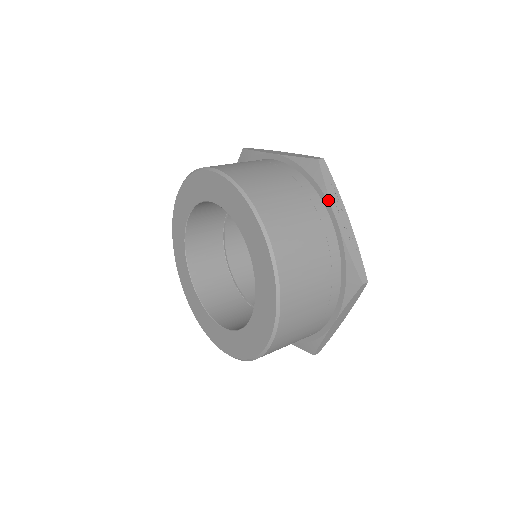
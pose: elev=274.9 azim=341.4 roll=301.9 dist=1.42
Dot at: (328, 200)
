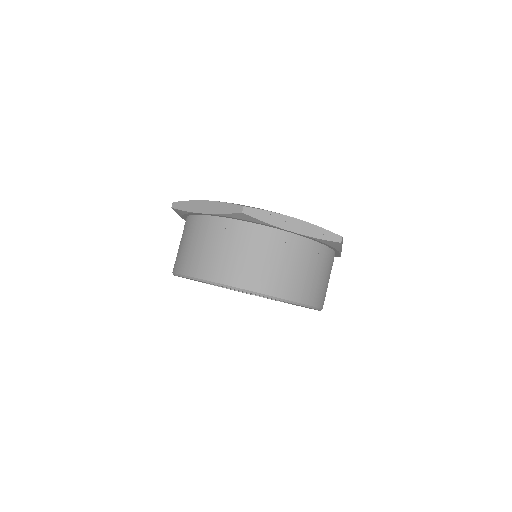
Dot at: (274, 227)
